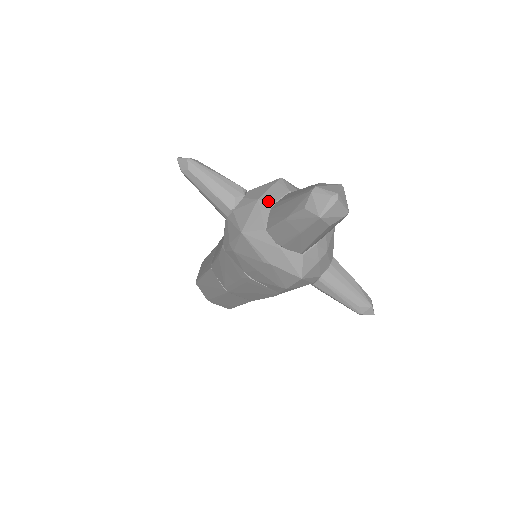
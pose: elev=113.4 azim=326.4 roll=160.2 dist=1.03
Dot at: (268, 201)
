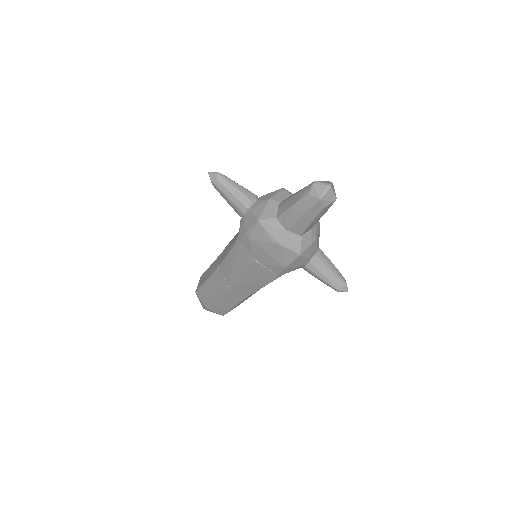
Dot at: (277, 200)
